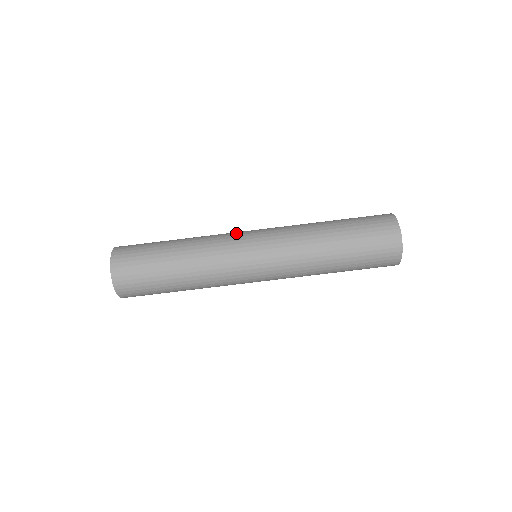
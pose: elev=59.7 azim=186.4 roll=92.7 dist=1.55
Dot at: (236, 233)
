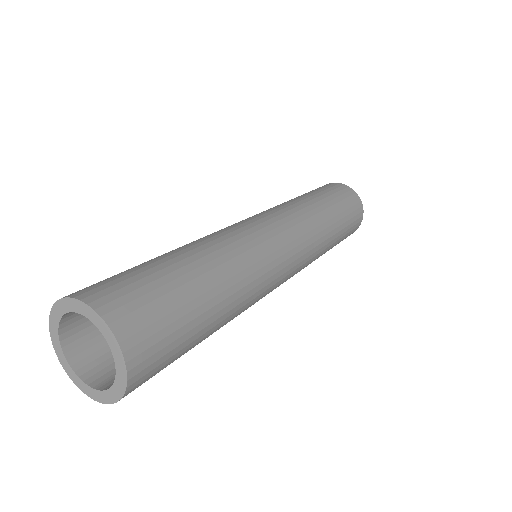
Dot at: (233, 225)
